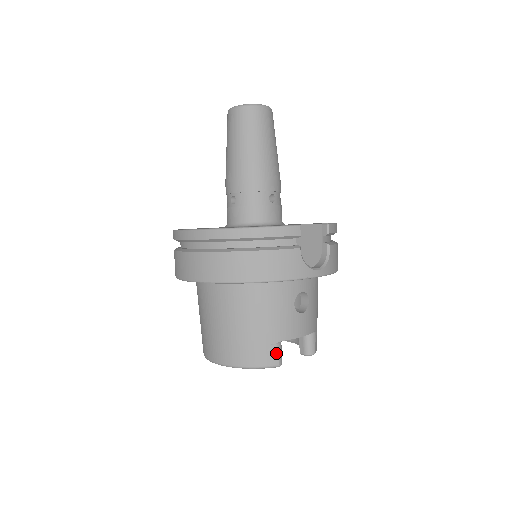
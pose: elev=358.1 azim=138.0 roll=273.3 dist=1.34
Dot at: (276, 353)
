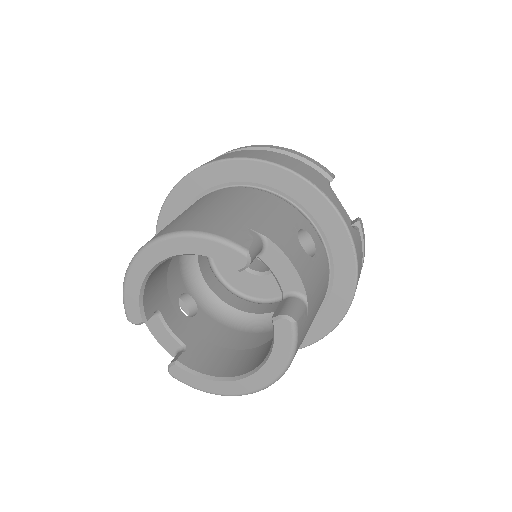
Dot at: (251, 239)
